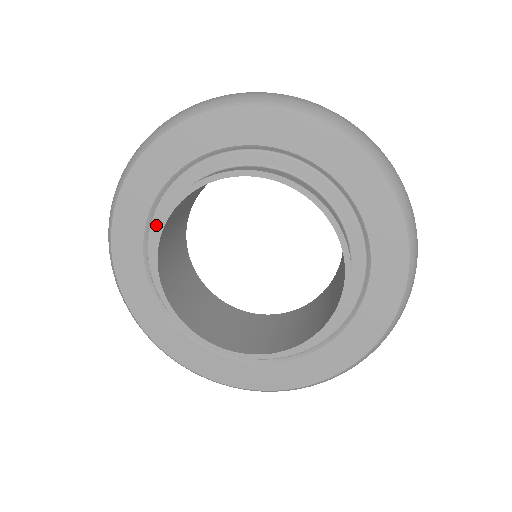
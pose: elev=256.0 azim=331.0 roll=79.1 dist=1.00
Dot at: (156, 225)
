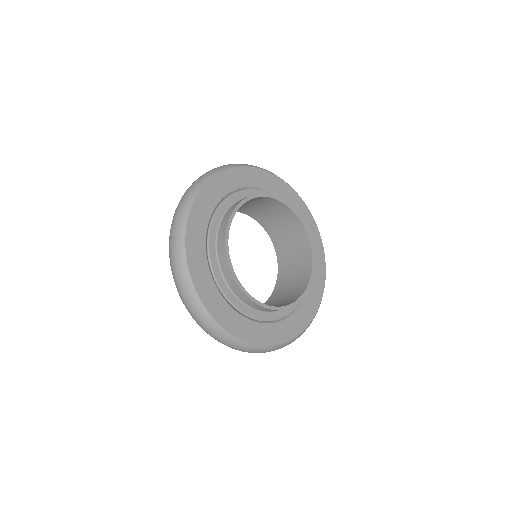
Dot at: (214, 225)
